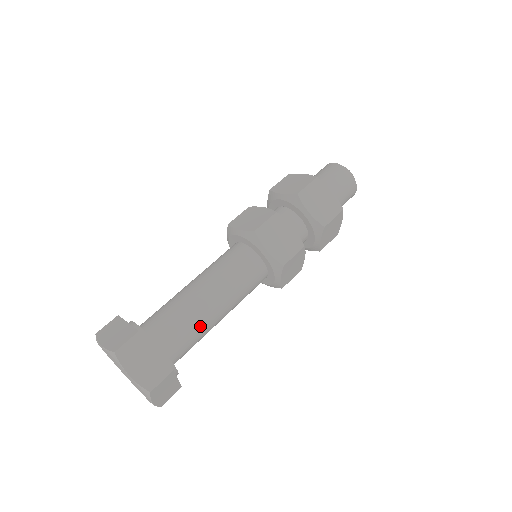
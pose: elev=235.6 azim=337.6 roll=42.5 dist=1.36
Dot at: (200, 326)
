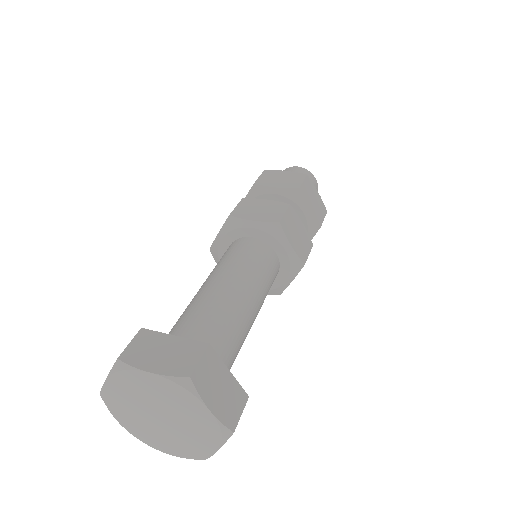
Dot at: (225, 312)
